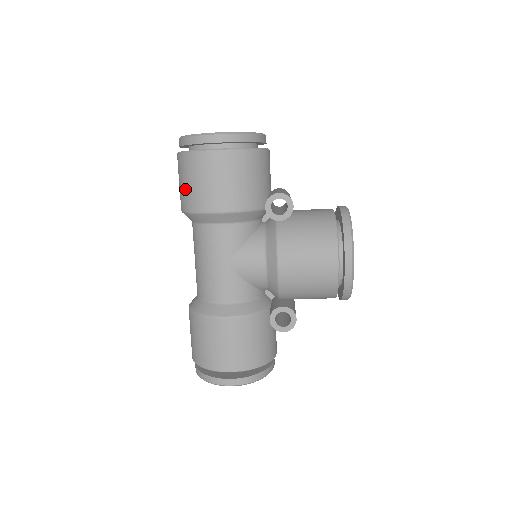
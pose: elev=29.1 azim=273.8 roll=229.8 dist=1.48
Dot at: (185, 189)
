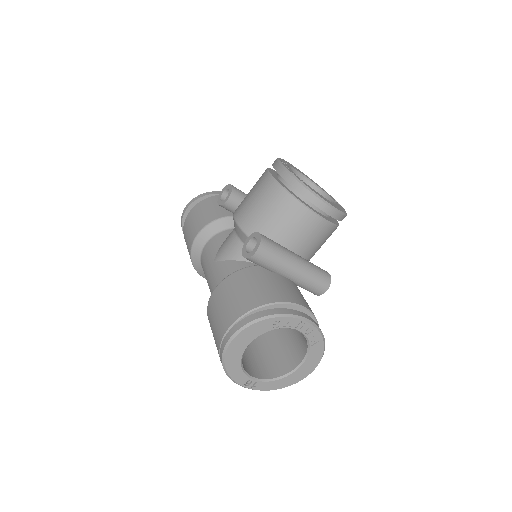
Dot at: occluded
